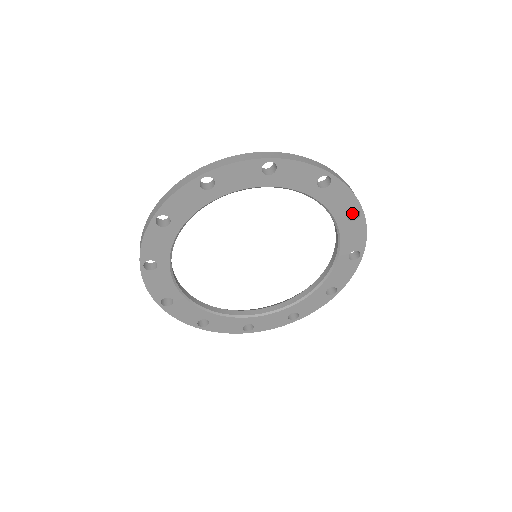
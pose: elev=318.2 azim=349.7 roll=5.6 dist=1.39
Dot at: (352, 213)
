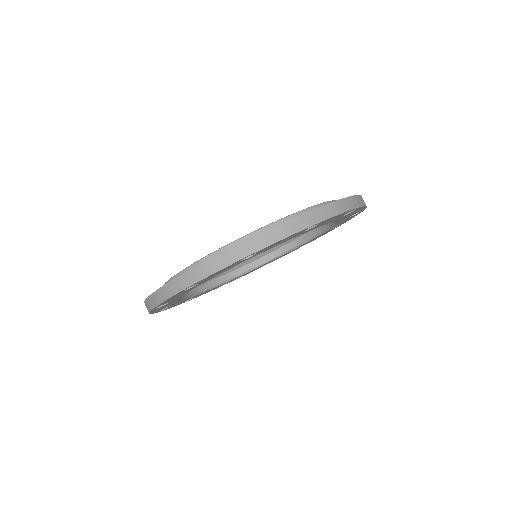
Dot at: occluded
